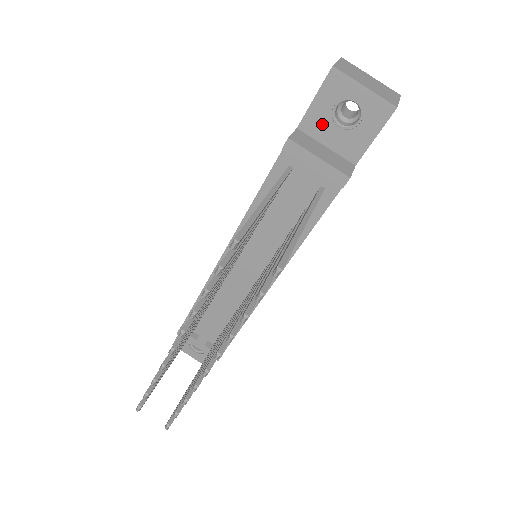
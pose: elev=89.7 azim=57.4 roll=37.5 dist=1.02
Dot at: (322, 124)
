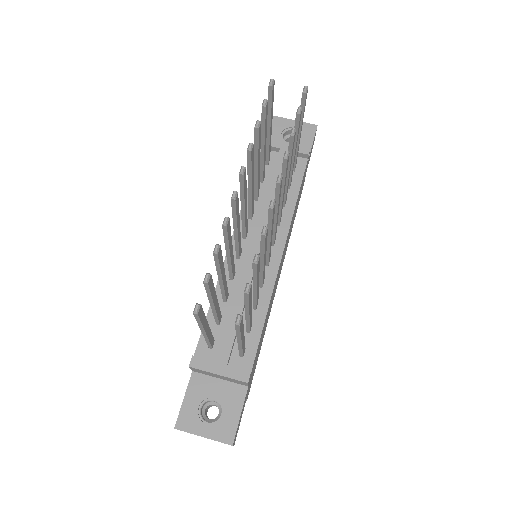
Dot at: occluded
